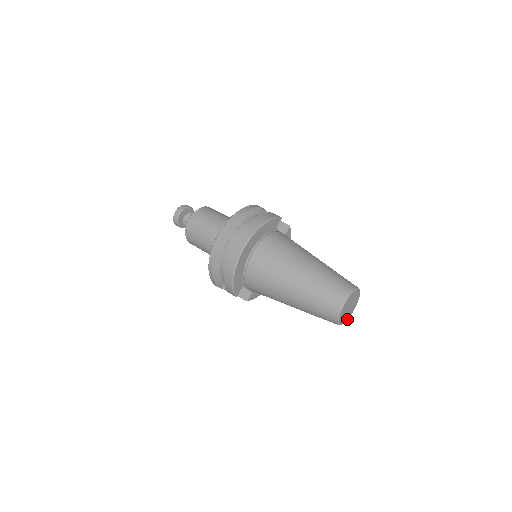
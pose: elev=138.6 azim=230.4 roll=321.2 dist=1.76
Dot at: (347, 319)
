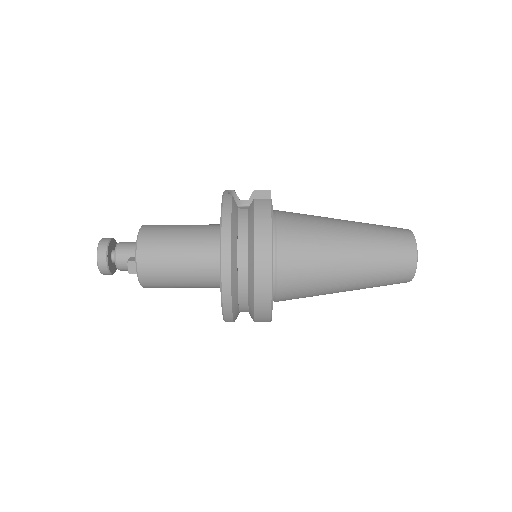
Dot at: occluded
